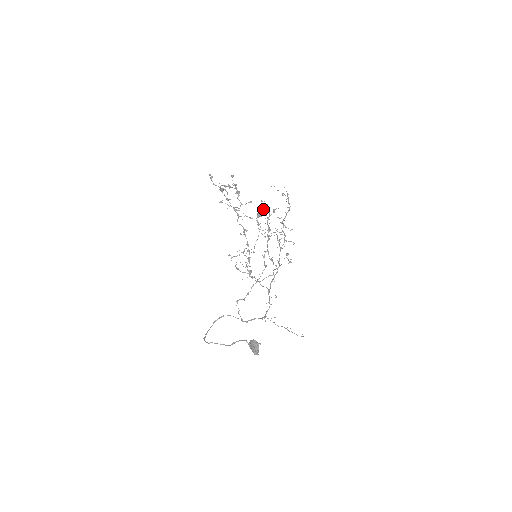
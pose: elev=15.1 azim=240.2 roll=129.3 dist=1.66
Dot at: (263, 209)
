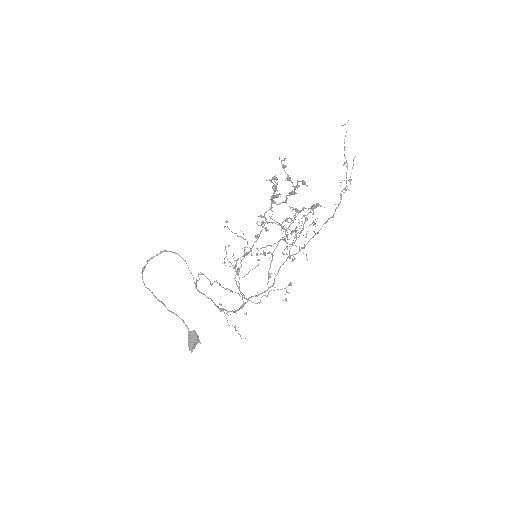
Dot at: (306, 218)
